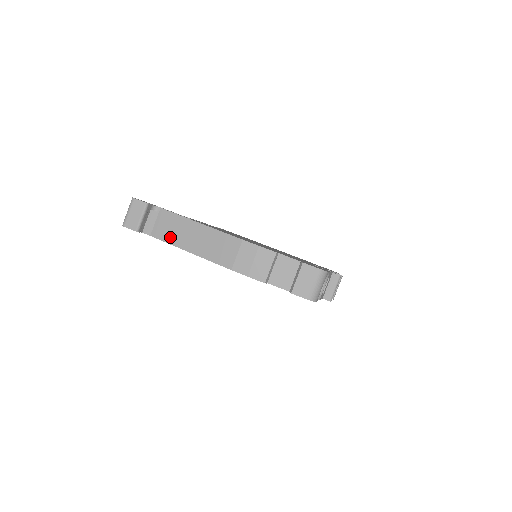
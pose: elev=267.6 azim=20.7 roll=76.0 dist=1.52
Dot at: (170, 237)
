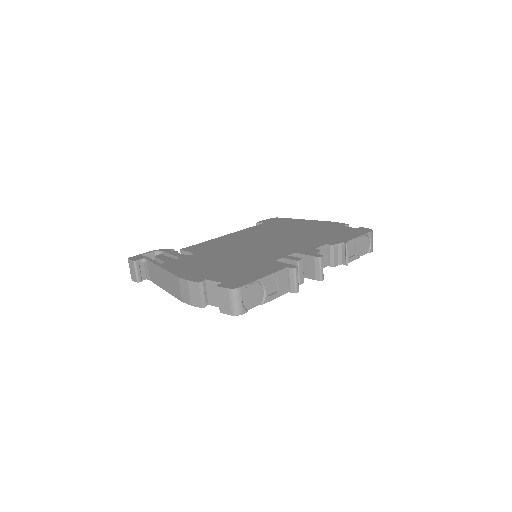
Dot at: (156, 280)
